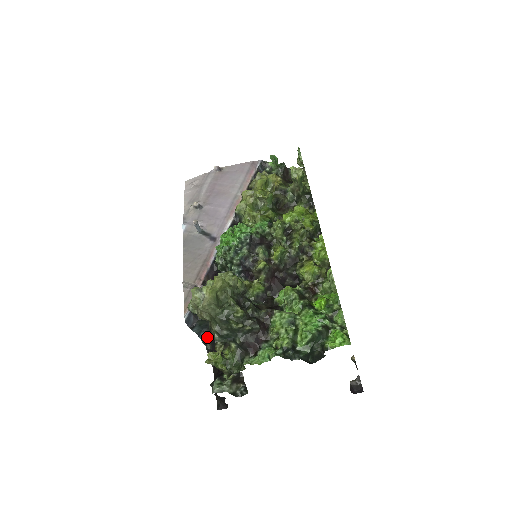
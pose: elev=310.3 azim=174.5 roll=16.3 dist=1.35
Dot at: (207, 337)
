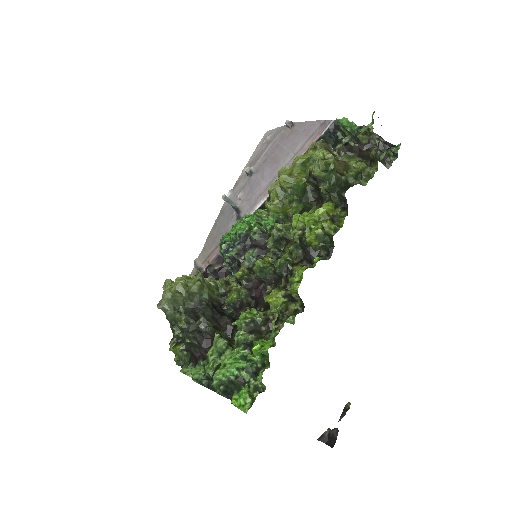
Dot at: occluded
